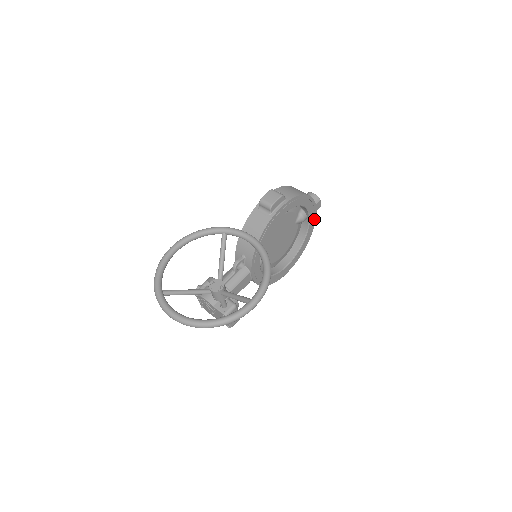
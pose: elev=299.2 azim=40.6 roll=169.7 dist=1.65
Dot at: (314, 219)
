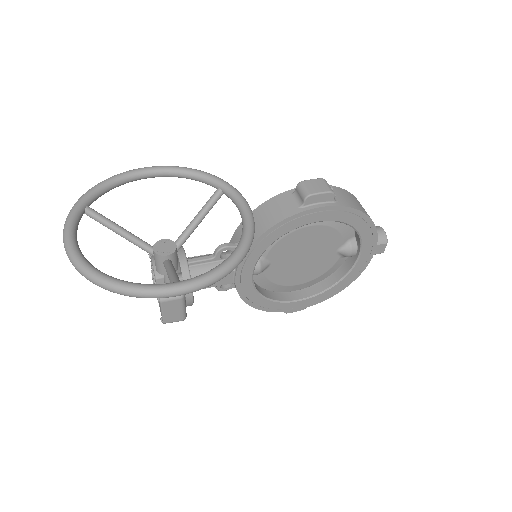
Dot at: (365, 263)
